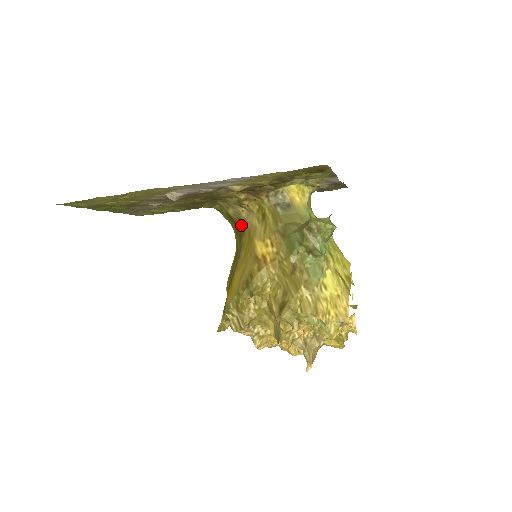
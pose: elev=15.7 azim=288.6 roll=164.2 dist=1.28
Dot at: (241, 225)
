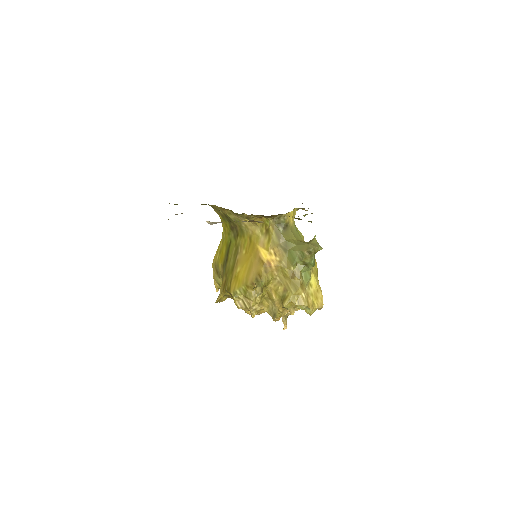
Dot at: (239, 227)
